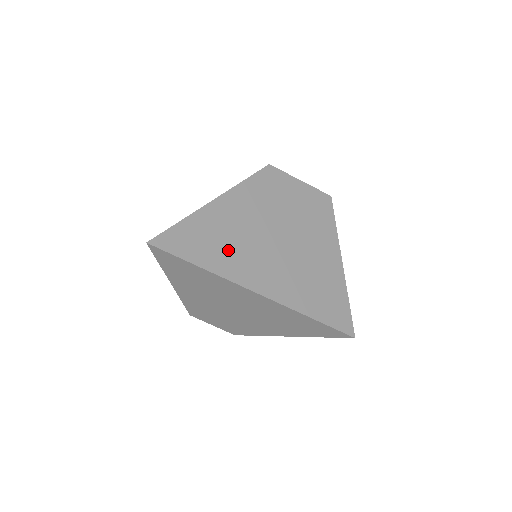
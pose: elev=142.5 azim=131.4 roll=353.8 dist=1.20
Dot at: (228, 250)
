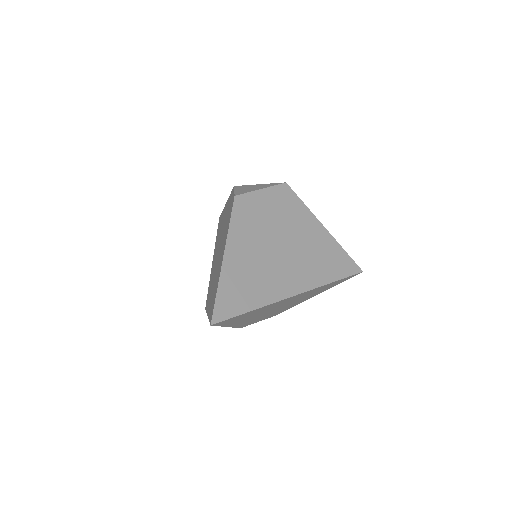
Dot at: (257, 284)
